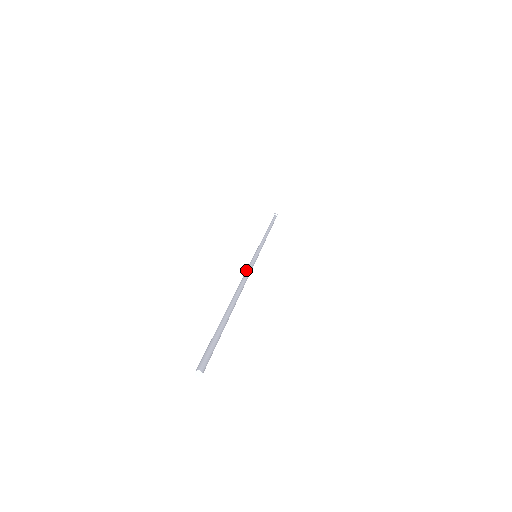
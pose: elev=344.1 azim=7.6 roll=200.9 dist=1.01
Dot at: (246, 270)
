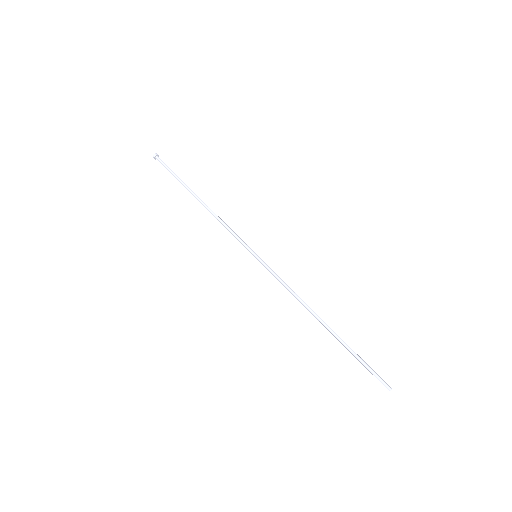
Dot at: occluded
